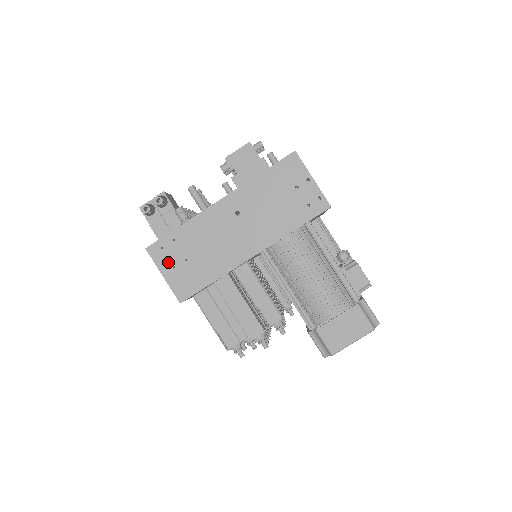
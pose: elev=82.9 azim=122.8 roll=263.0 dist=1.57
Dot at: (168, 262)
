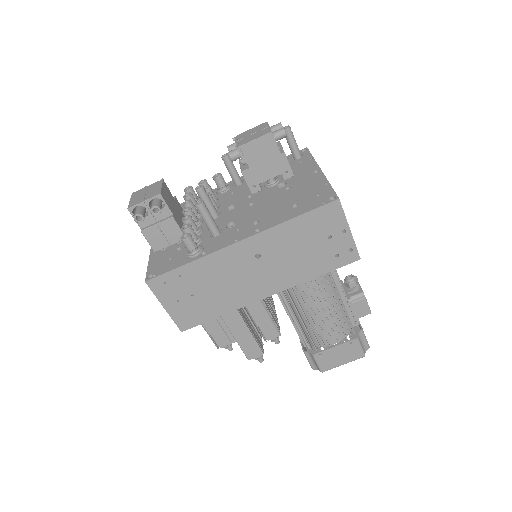
Dot at: (171, 296)
